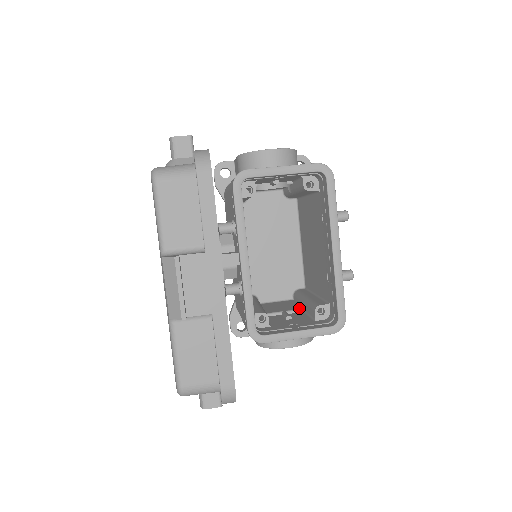
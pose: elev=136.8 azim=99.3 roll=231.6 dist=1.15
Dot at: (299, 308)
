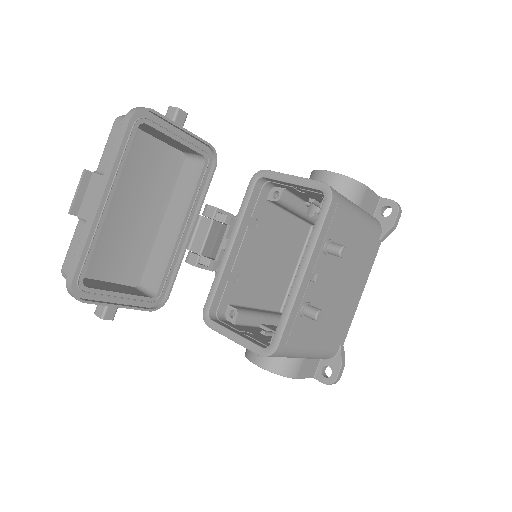
Dot at: occluded
